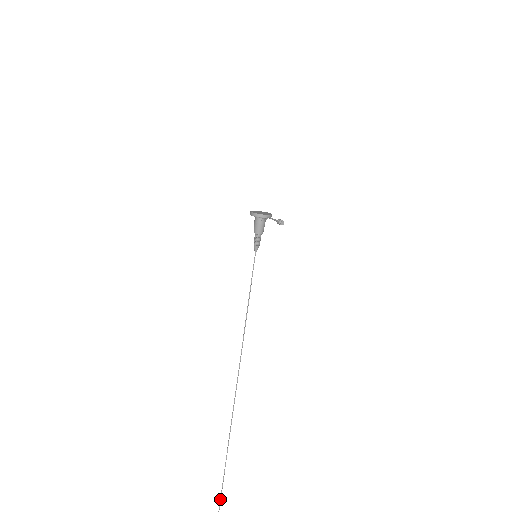
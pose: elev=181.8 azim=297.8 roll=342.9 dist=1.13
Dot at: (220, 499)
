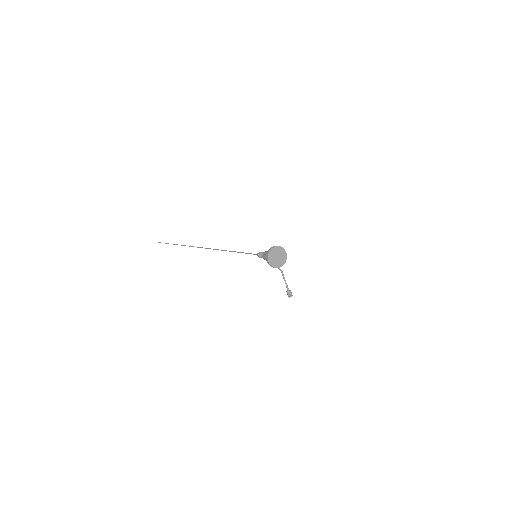
Dot at: occluded
